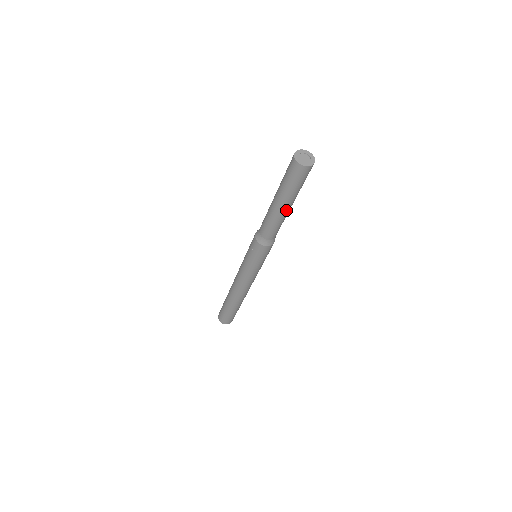
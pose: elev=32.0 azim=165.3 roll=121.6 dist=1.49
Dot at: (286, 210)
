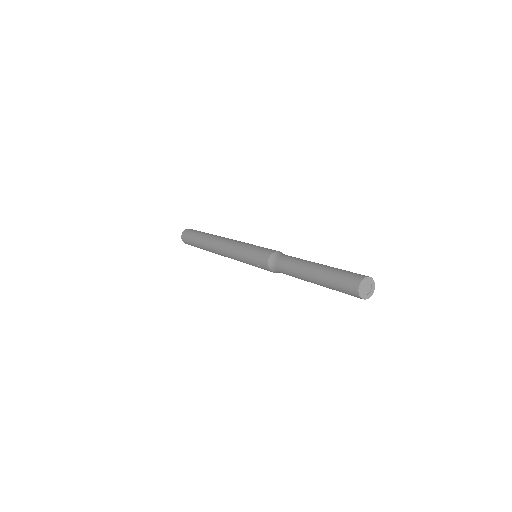
Dot at: occluded
